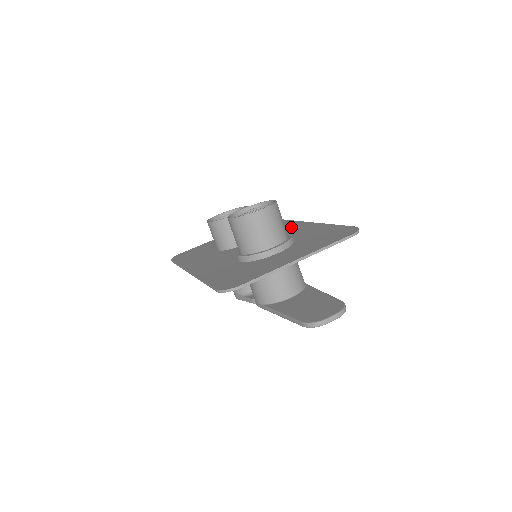
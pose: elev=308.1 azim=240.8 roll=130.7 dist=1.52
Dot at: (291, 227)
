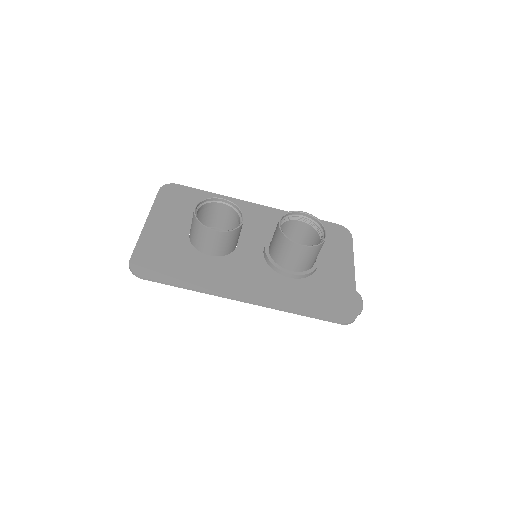
Dot at: (256, 214)
